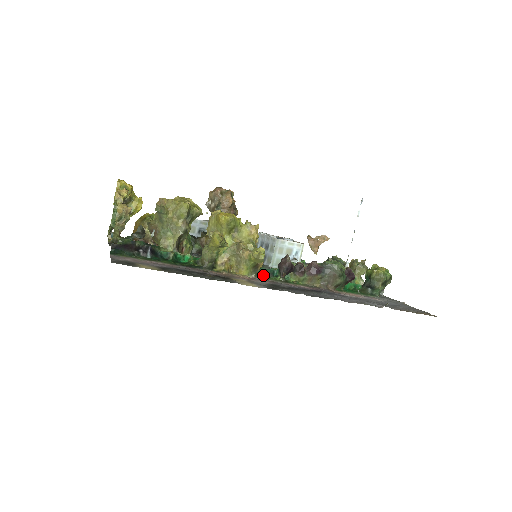
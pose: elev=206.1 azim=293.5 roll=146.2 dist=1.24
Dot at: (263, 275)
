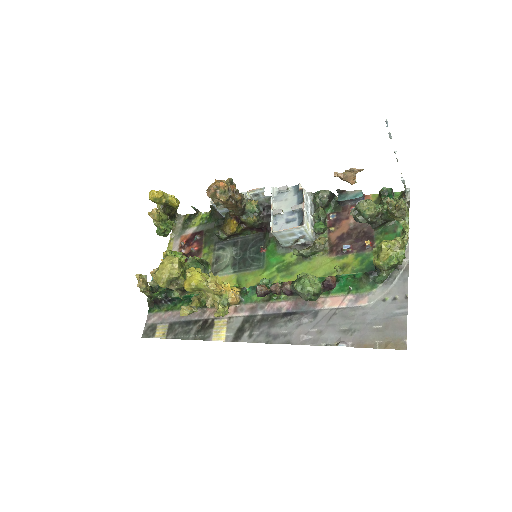
Dot at: (251, 293)
